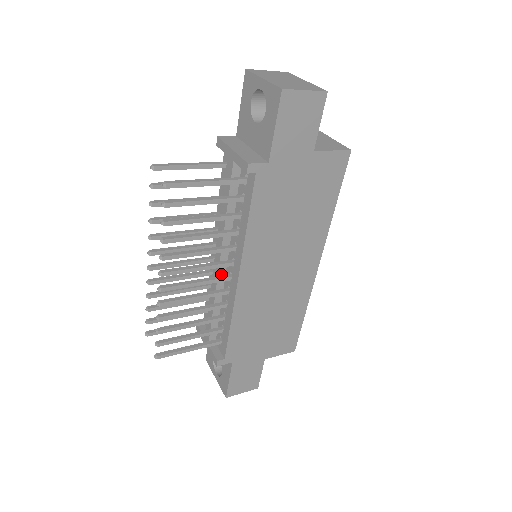
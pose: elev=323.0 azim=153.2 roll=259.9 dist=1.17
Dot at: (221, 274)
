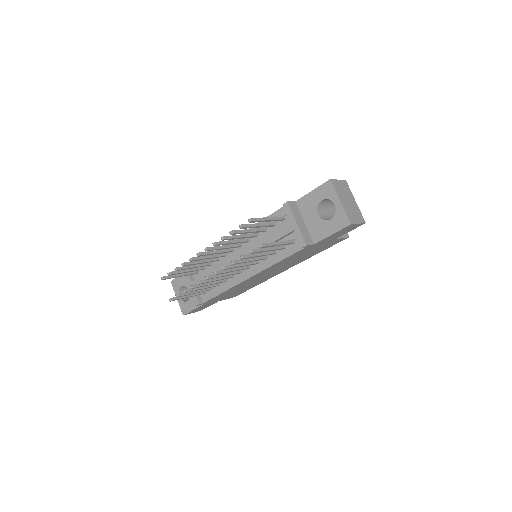
Dot at: occluded
